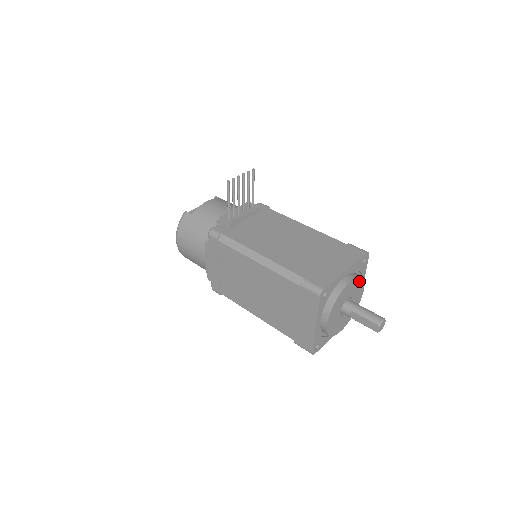
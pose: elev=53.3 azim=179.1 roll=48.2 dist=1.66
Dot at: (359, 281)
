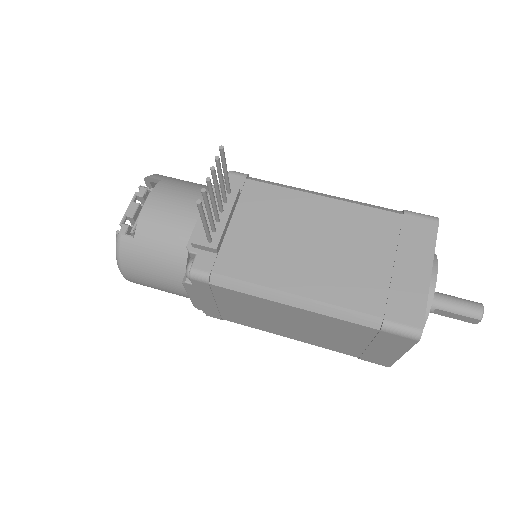
Dot at: occluded
